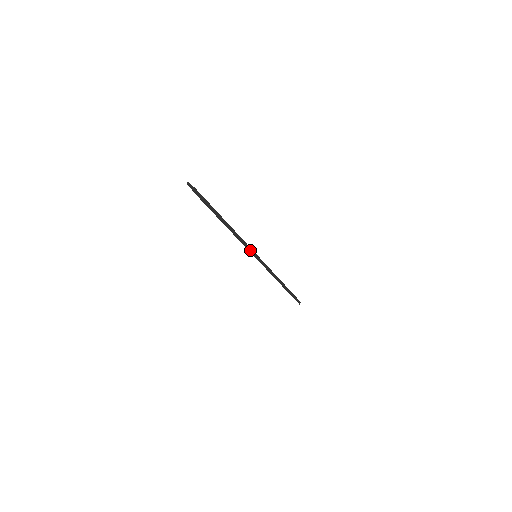
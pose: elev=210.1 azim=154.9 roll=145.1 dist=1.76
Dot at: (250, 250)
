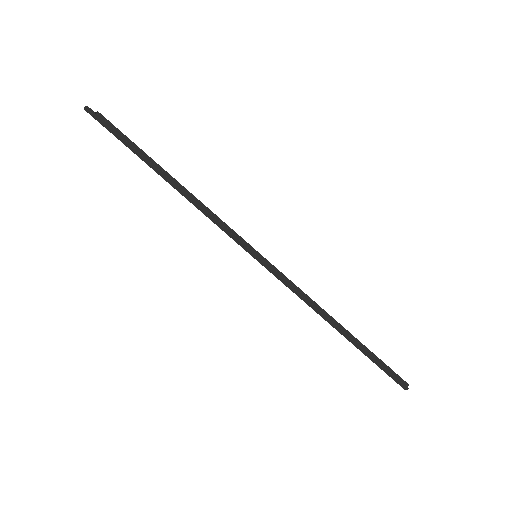
Dot at: (239, 241)
